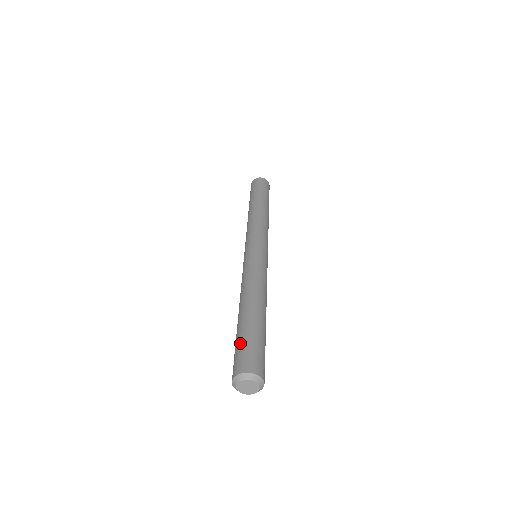
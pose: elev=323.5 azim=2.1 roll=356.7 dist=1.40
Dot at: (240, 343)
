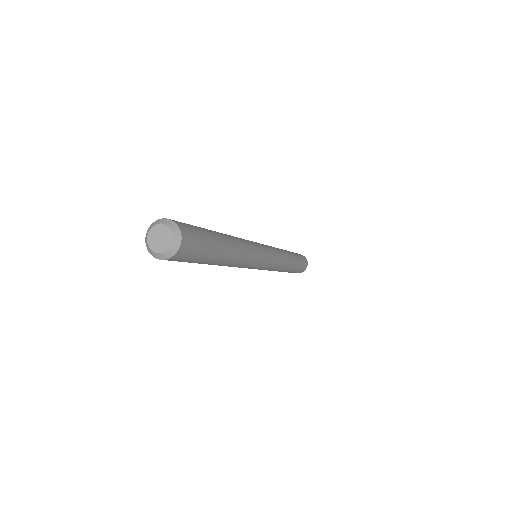
Dot at: occluded
